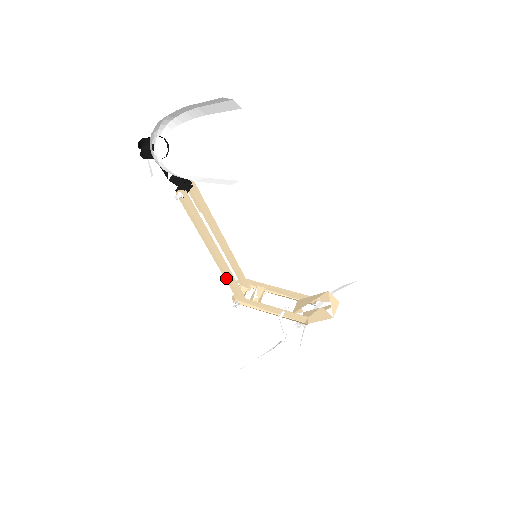
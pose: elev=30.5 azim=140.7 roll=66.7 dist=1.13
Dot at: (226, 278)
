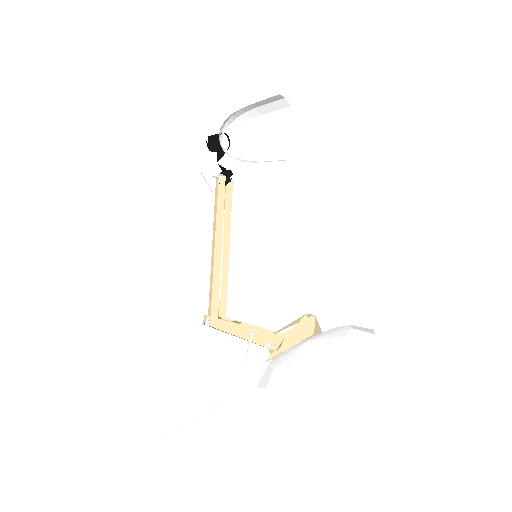
Dot at: (210, 289)
